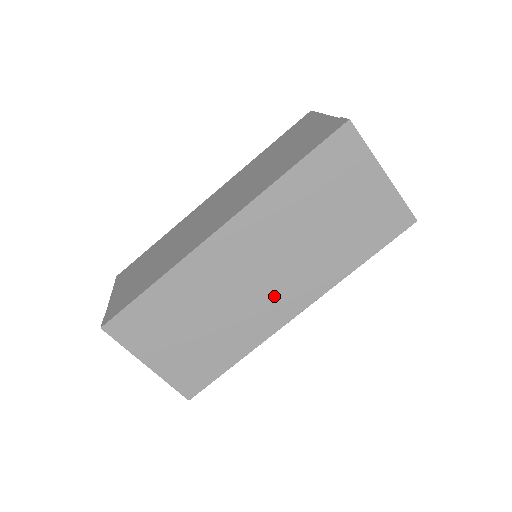
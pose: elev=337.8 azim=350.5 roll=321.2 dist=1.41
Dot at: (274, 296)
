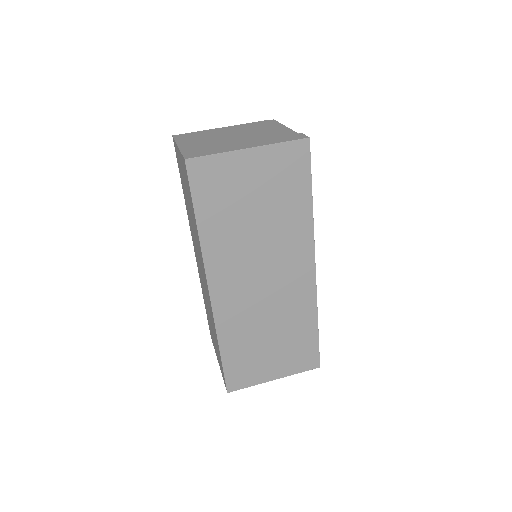
Dot at: (287, 279)
